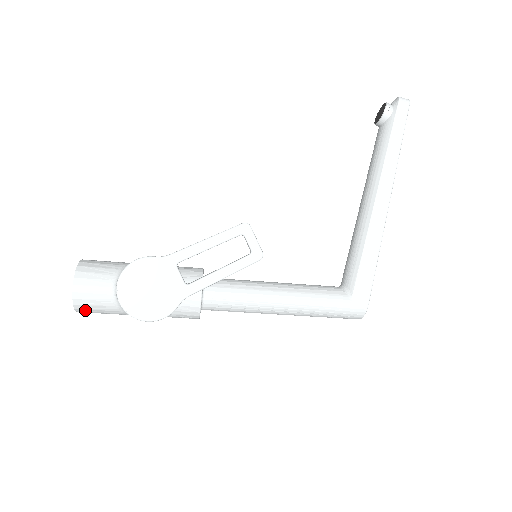
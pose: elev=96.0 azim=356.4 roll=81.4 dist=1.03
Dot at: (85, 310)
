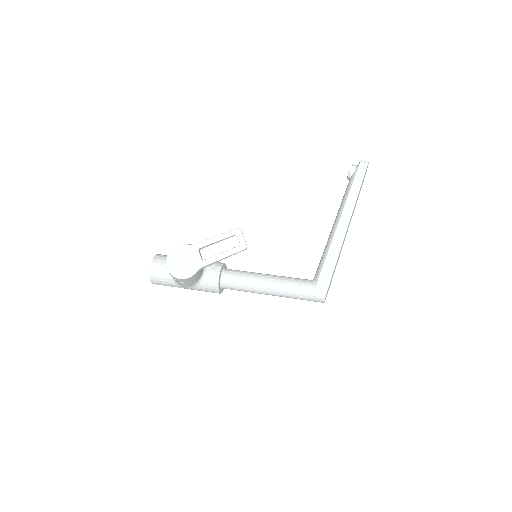
Dot at: (156, 281)
